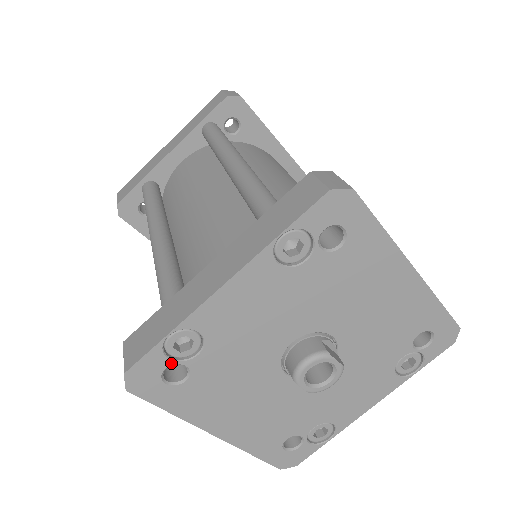
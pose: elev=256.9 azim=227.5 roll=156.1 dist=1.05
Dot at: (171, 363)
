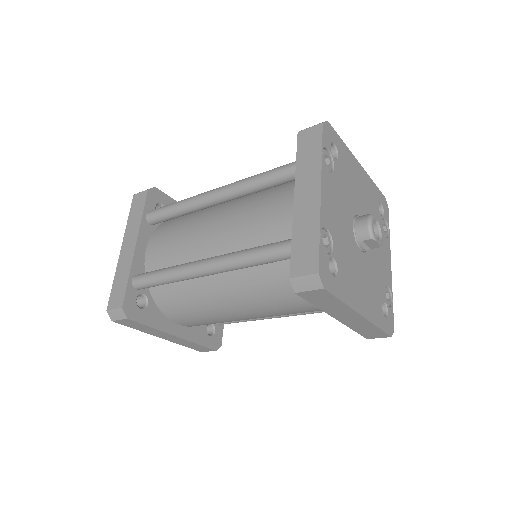
Dot at: (328, 257)
